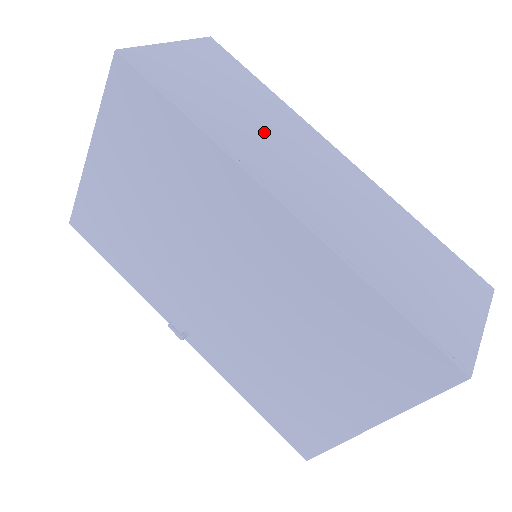
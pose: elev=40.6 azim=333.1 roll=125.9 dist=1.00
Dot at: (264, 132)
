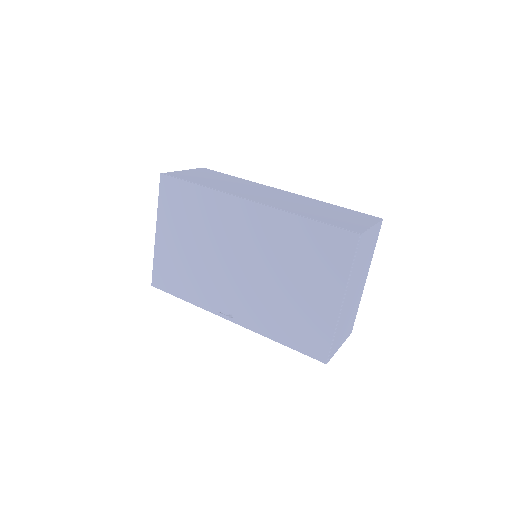
Dot at: (237, 187)
